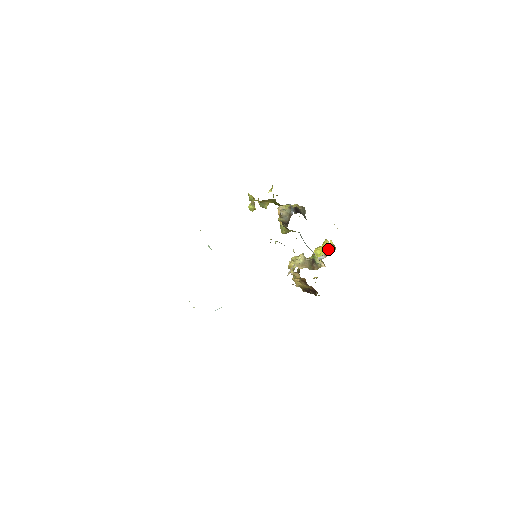
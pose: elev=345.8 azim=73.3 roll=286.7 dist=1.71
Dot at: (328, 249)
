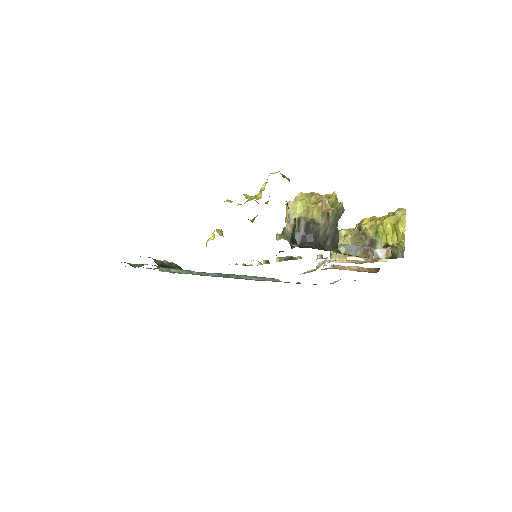
Dot at: (392, 249)
